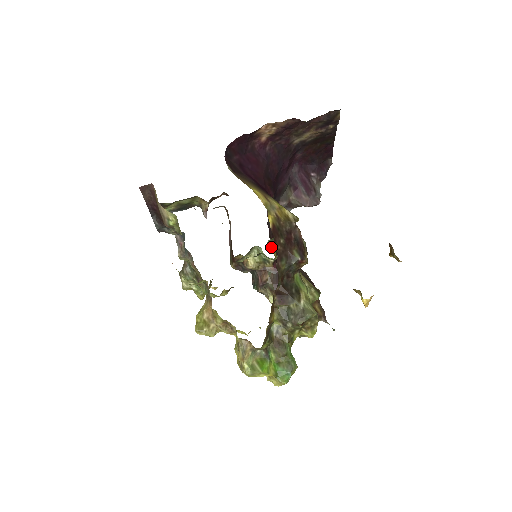
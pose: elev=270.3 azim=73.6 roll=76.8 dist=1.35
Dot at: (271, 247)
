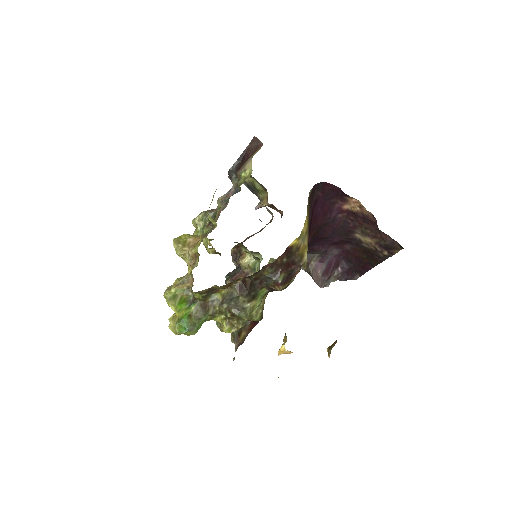
Dot at: occluded
